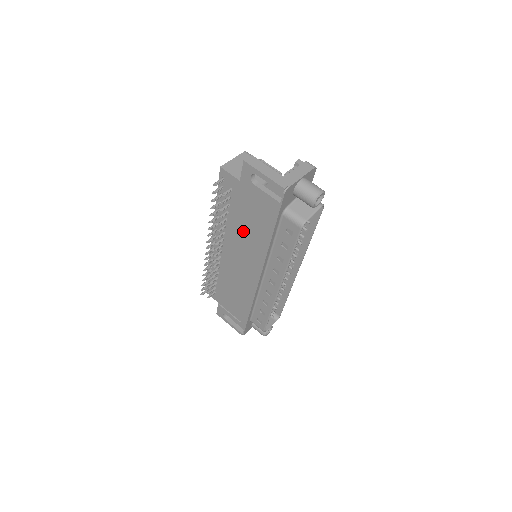
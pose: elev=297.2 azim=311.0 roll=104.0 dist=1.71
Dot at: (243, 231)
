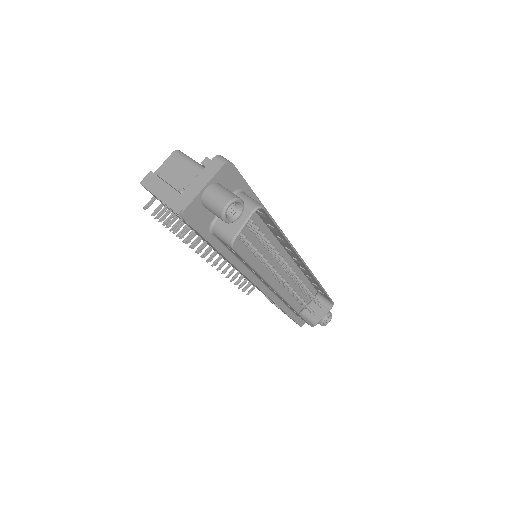
Dot at: occluded
